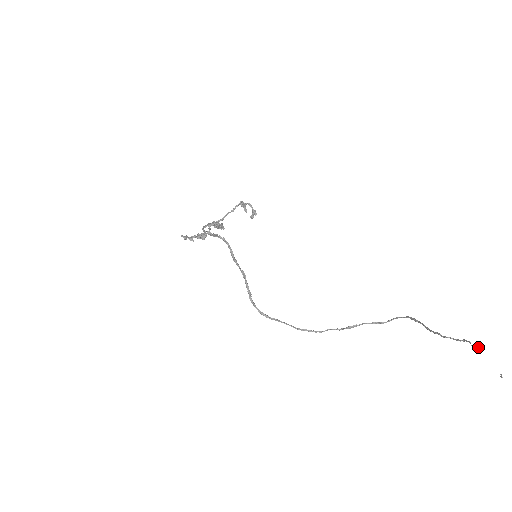
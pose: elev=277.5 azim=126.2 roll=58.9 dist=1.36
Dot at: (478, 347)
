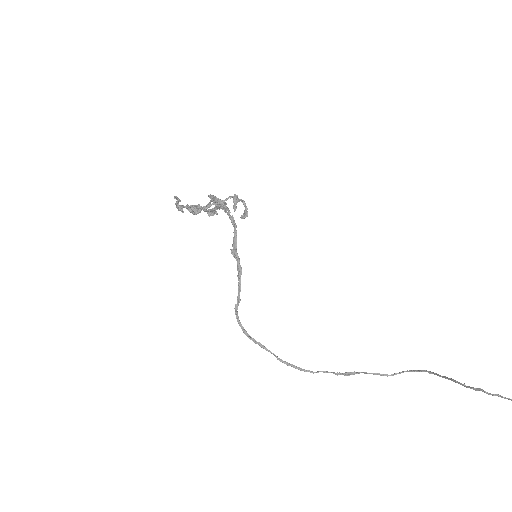
Dot at: out of frame
